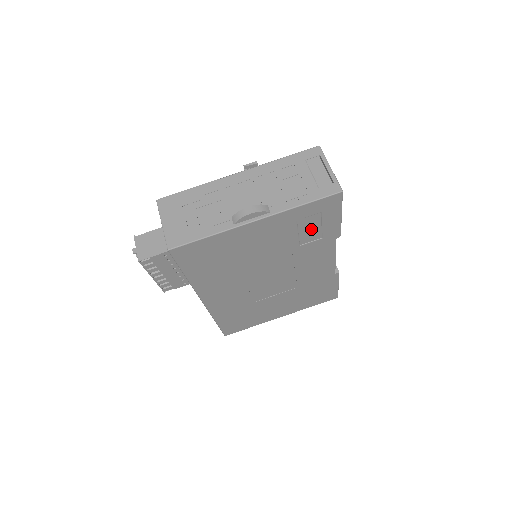
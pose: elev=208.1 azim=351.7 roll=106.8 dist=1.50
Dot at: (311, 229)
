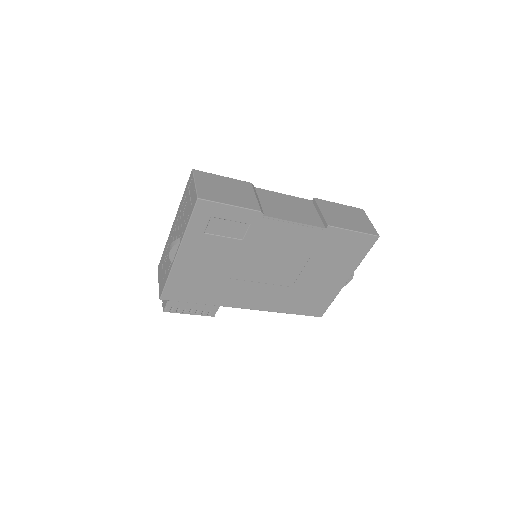
Dot at: (228, 228)
